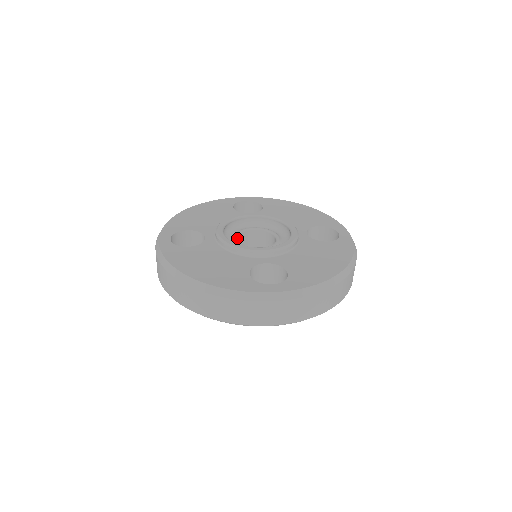
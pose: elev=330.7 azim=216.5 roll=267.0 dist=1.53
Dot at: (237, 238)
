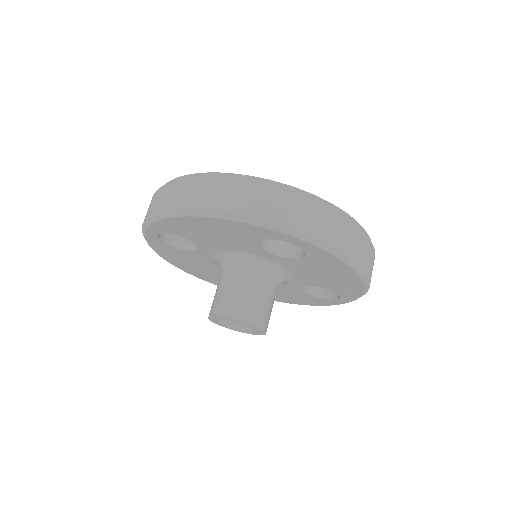
Dot at: occluded
